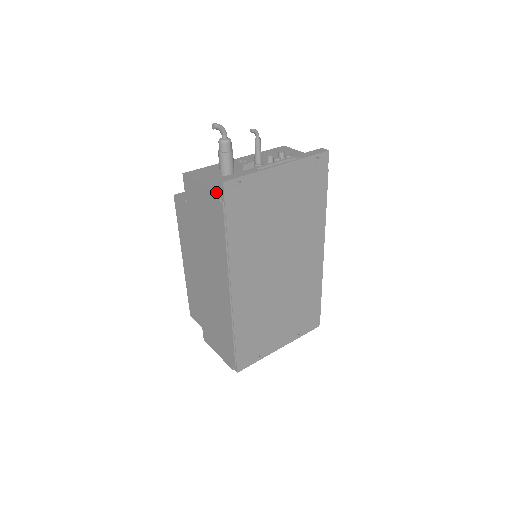
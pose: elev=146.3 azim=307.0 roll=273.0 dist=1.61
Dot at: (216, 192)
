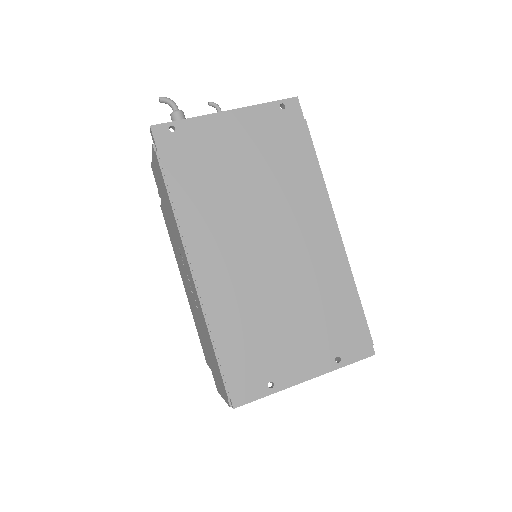
Dot at: (152, 146)
